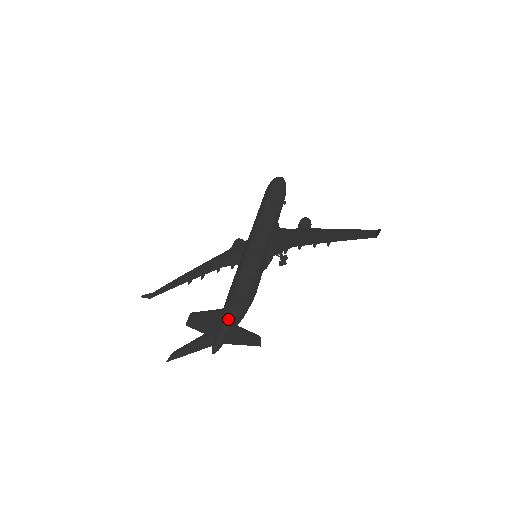
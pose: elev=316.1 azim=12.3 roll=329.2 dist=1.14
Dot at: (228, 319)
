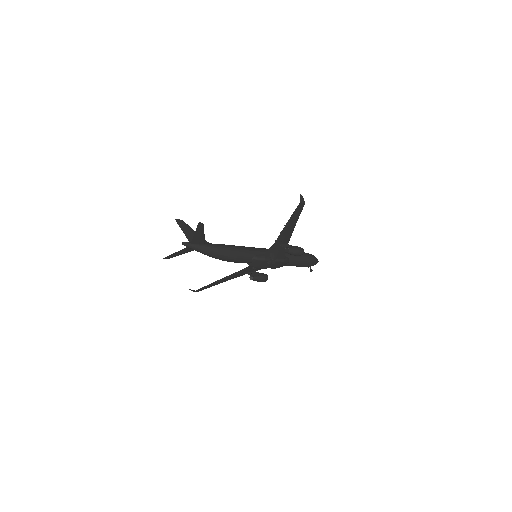
Dot at: (204, 243)
